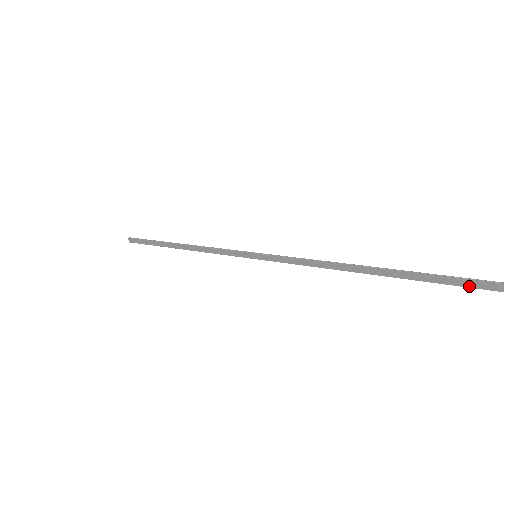
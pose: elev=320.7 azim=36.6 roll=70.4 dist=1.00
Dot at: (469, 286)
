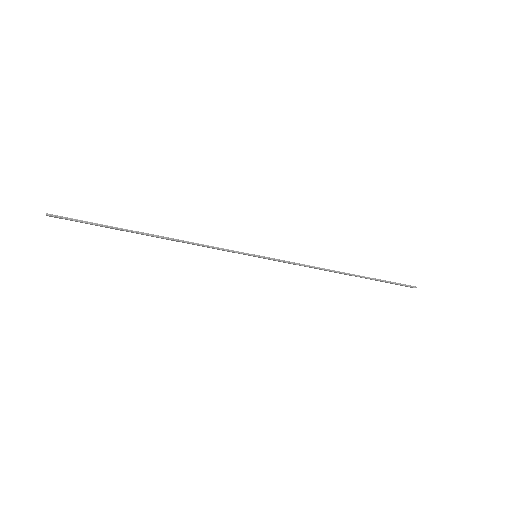
Dot at: (400, 285)
